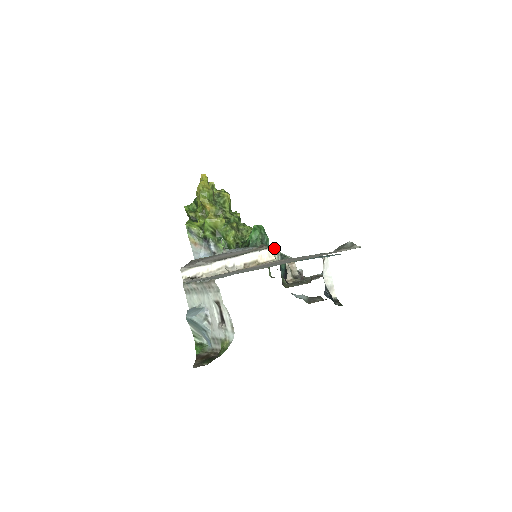
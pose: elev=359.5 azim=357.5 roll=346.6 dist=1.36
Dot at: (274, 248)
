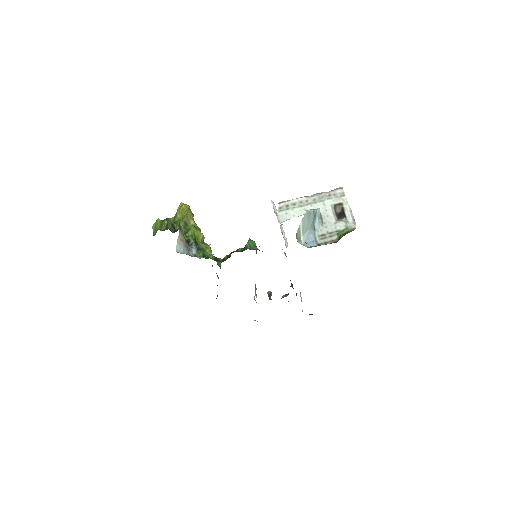
Dot at: occluded
